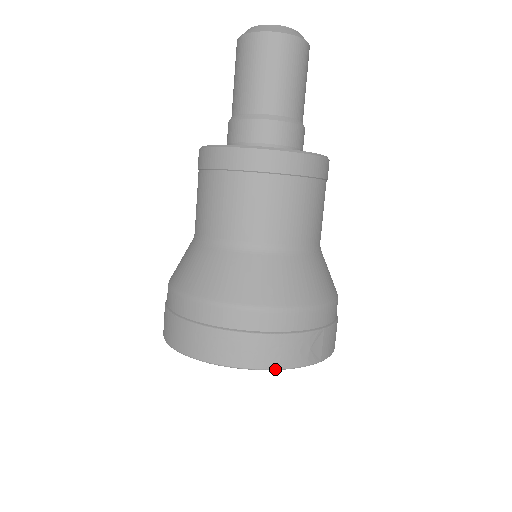
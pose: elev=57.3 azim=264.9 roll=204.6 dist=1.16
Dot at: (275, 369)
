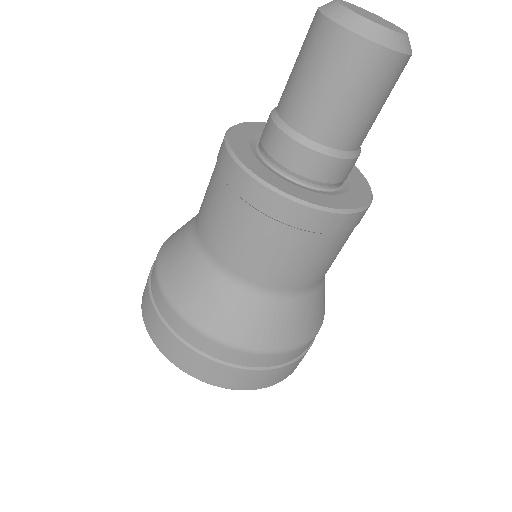
Dot at: occluded
